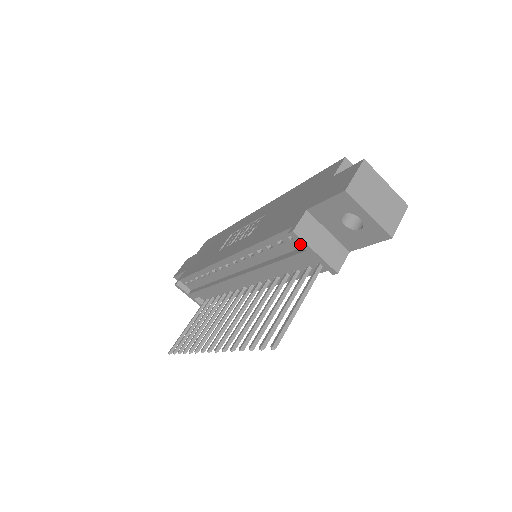
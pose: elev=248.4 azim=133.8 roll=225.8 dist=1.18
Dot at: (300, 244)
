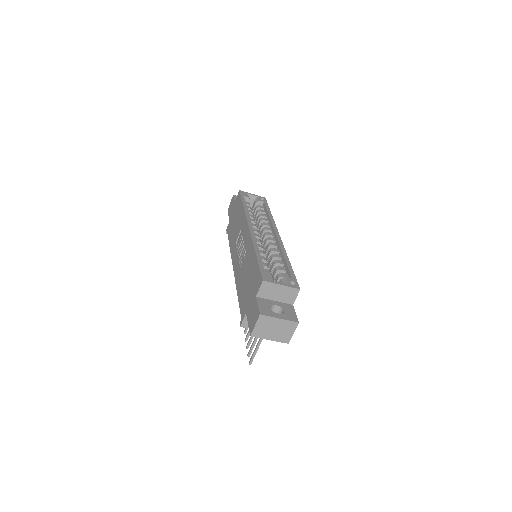
Dot at: occluded
